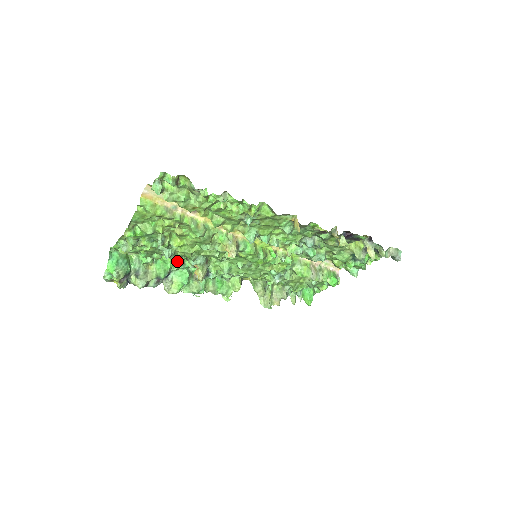
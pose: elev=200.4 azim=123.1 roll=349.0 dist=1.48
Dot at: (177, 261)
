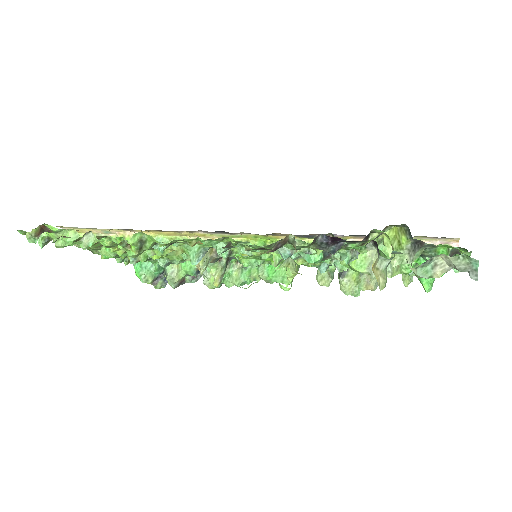
Dot at: occluded
